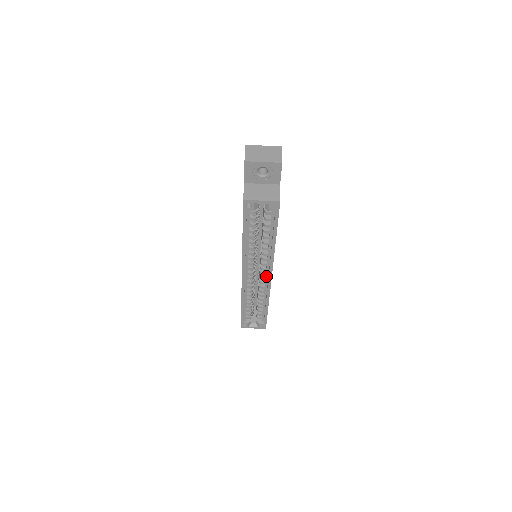
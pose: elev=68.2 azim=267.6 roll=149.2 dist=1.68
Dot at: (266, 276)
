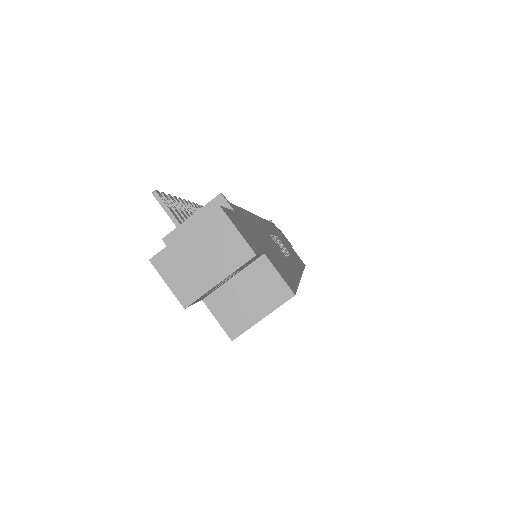
Dot at: occluded
